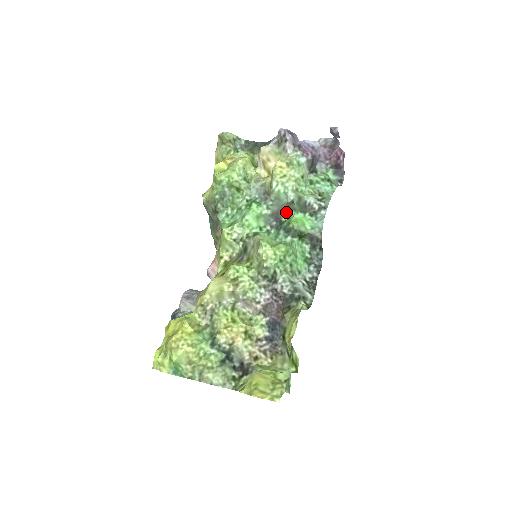
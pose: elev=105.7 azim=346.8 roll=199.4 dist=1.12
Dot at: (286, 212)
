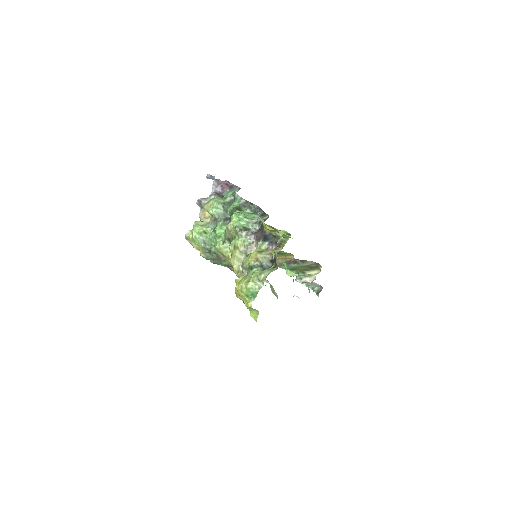
Dot at: (228, 214)
